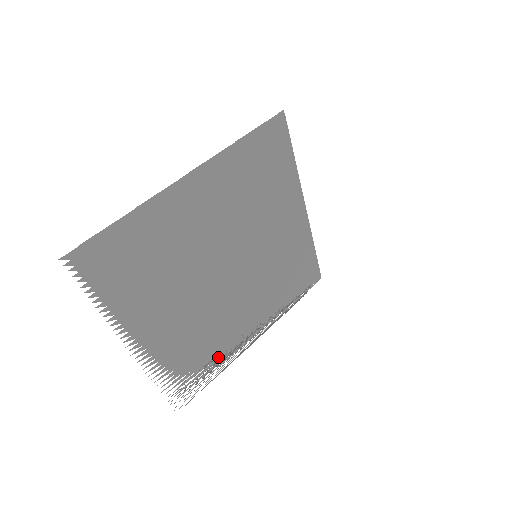
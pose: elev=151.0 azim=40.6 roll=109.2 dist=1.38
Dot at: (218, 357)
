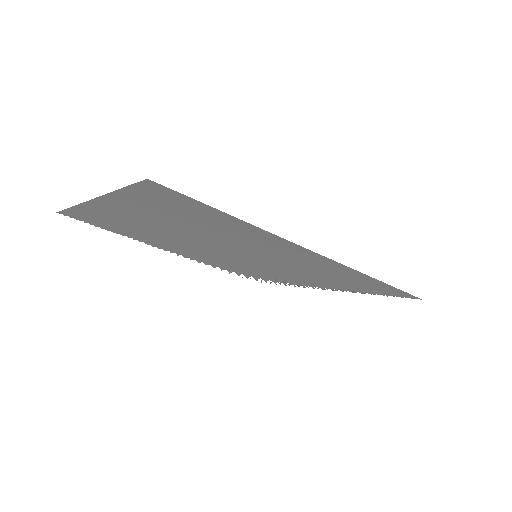
Dot at: occluded
